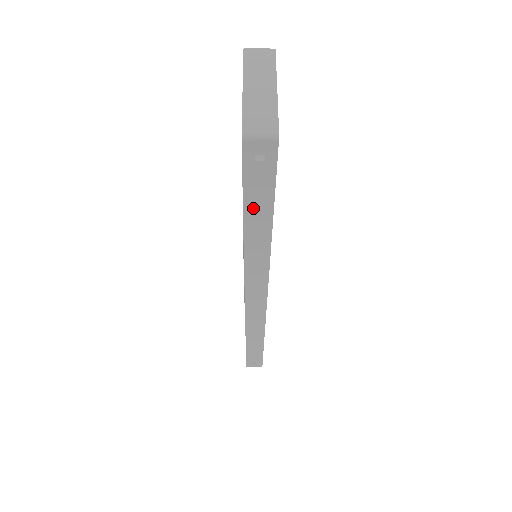
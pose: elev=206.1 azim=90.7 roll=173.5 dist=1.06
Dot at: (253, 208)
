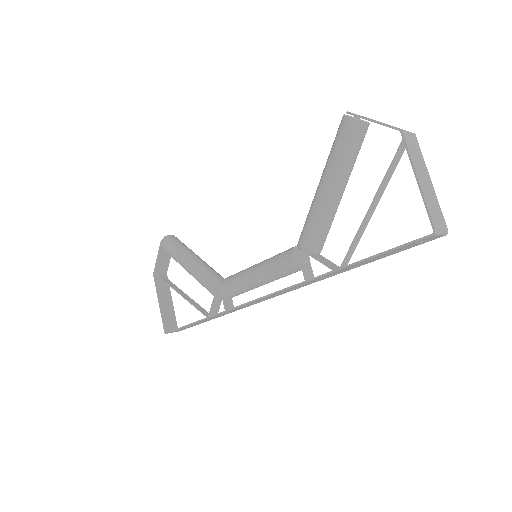
Dot at: (369, 260)
